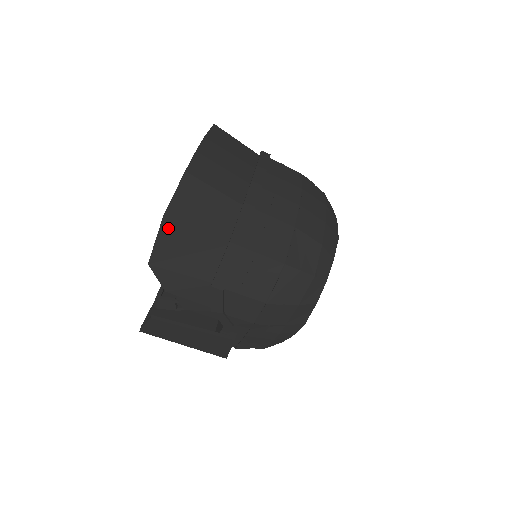
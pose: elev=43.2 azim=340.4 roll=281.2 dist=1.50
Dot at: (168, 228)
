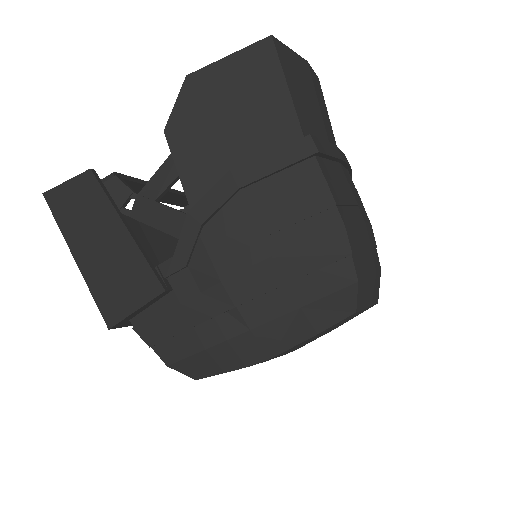
Dot at: (259, 55)
